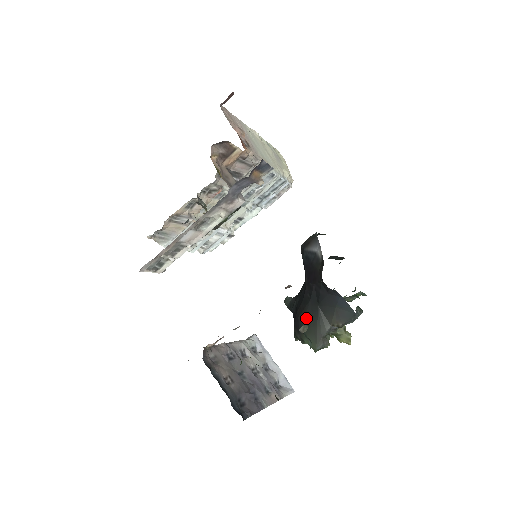
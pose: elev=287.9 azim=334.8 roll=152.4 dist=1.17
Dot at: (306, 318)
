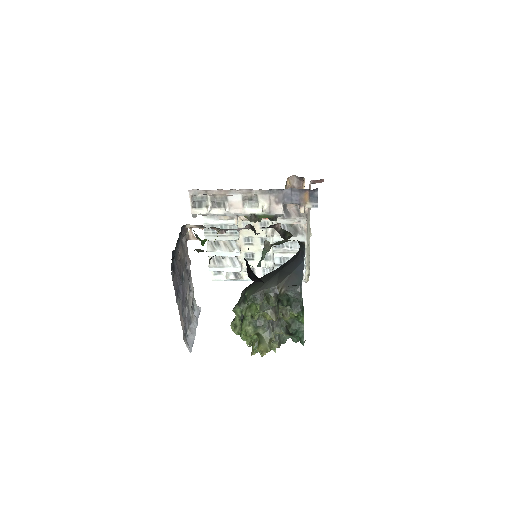
Dot at: (262, 279)
